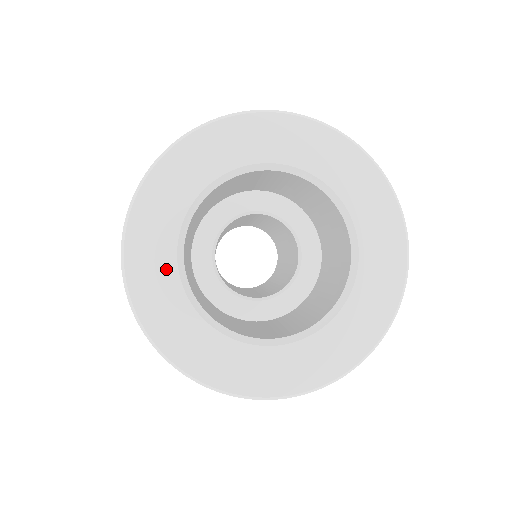
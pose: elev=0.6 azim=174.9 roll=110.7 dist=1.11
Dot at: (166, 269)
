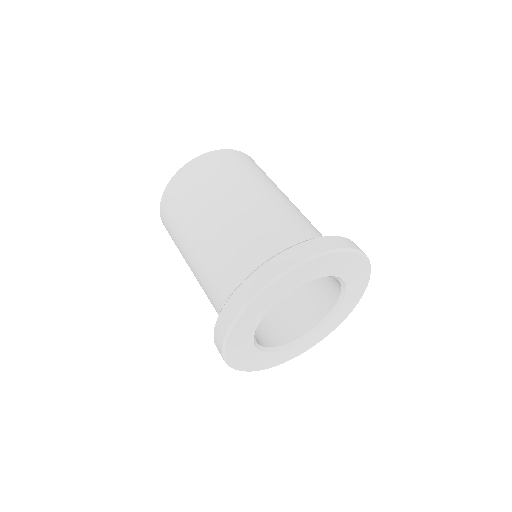
Dot at: (253, 354)
